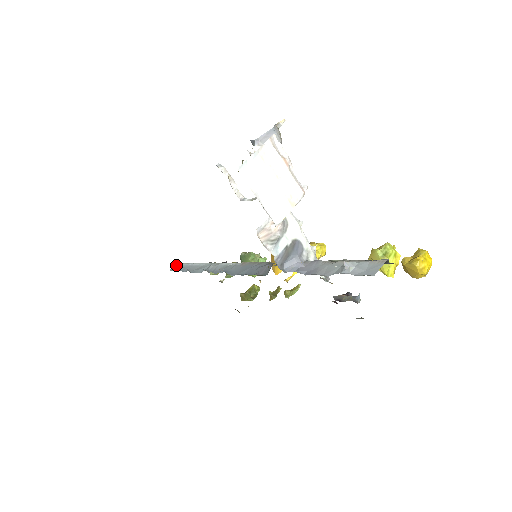
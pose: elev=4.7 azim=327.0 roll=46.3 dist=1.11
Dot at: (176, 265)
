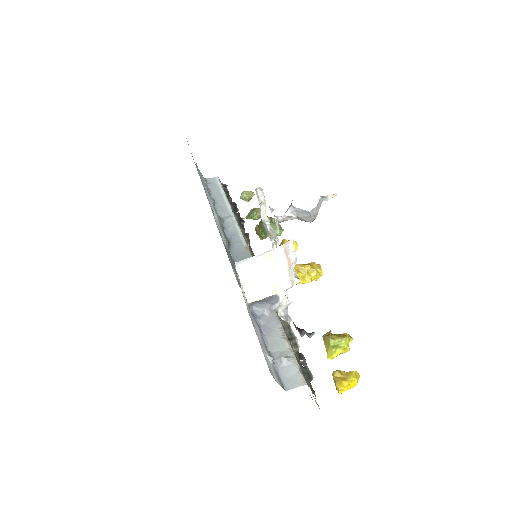
Dot at: (214, 177)
